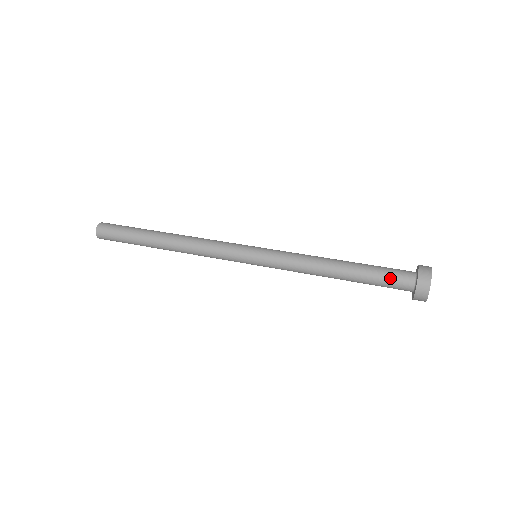
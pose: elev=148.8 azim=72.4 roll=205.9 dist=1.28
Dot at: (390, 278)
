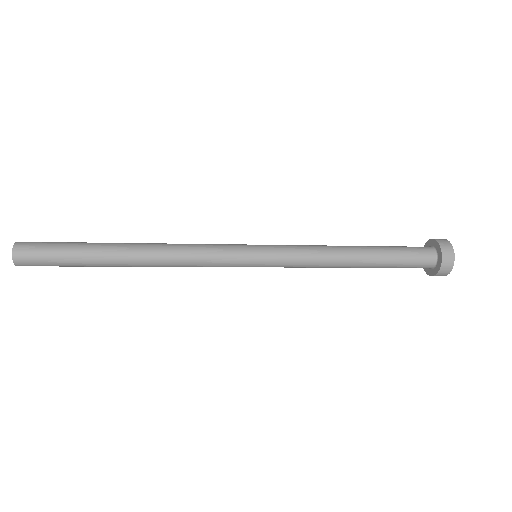
Dot at: (412, 252)
